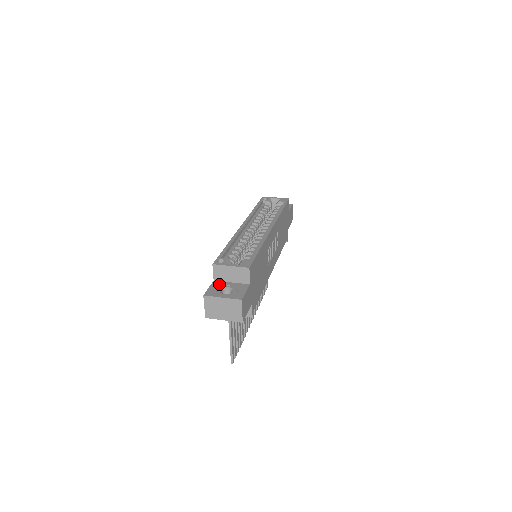
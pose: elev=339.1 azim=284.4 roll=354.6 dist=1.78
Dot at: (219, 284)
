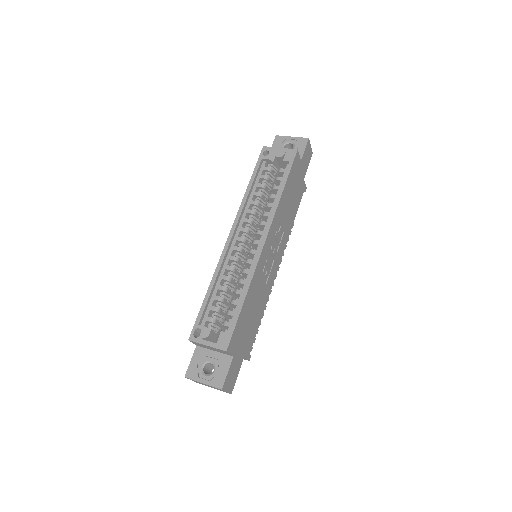
Dot at: (201, 354)
